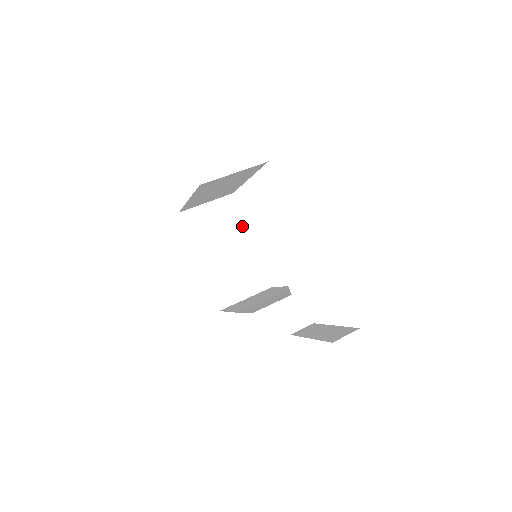
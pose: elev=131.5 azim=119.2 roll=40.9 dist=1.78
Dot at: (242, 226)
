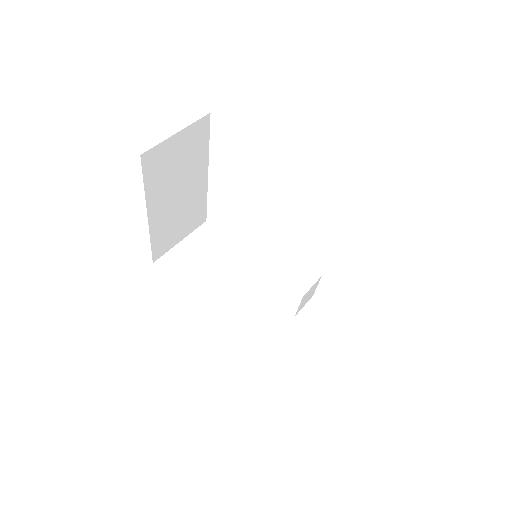
Dot at: (205, 157)
